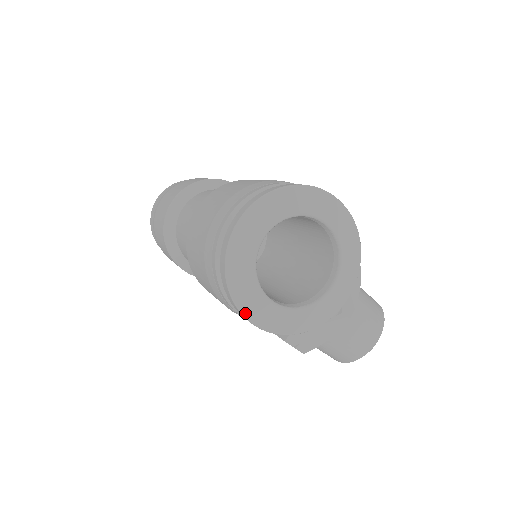
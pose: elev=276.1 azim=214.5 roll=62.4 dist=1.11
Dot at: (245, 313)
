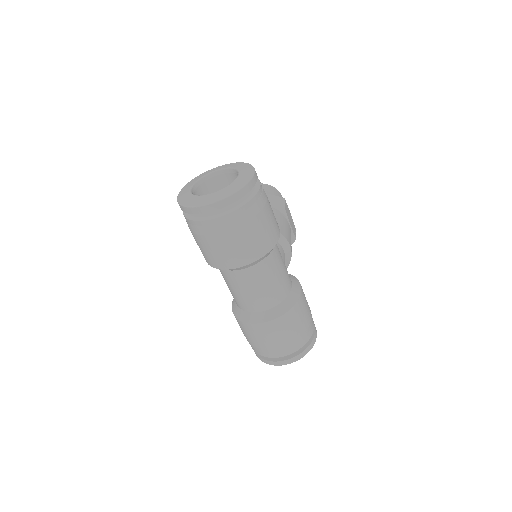
Dot at: occluded
